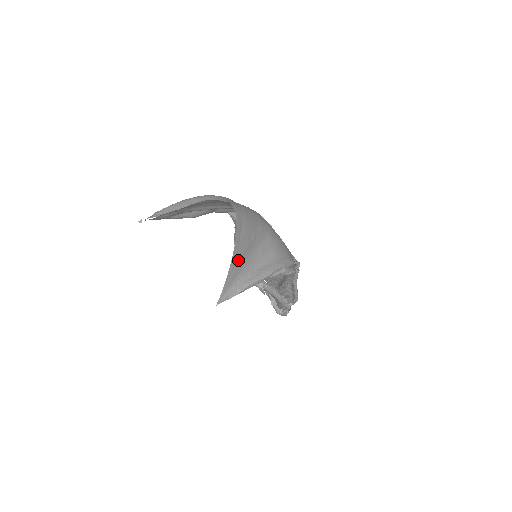
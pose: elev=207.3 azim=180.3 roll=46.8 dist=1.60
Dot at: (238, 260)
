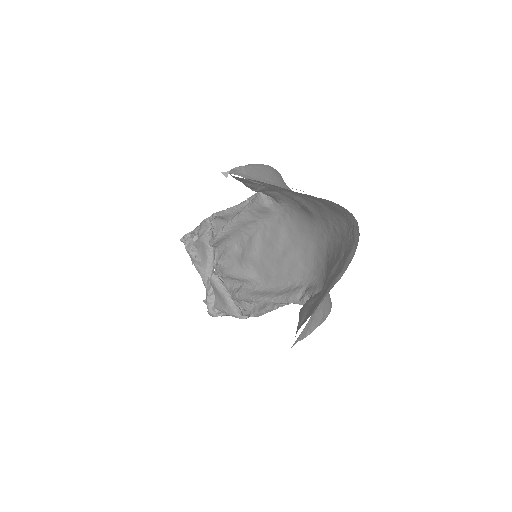
Dot at: occluded
